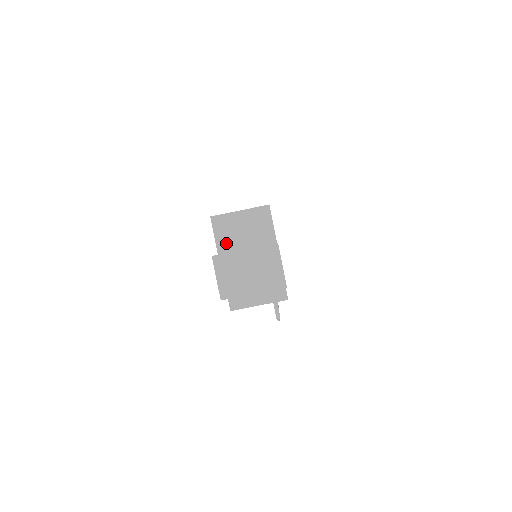
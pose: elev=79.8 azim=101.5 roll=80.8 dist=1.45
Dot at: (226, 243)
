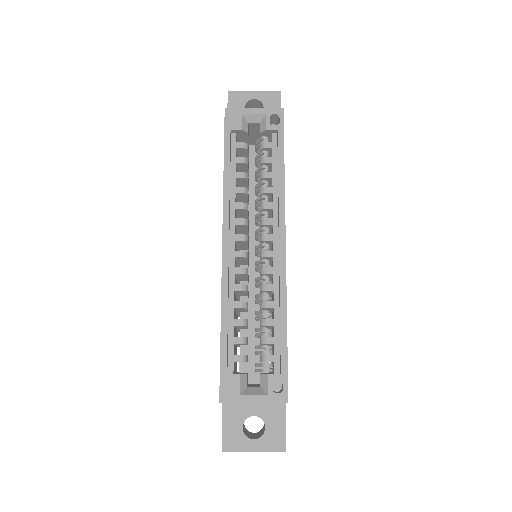
Dot at: occluded
